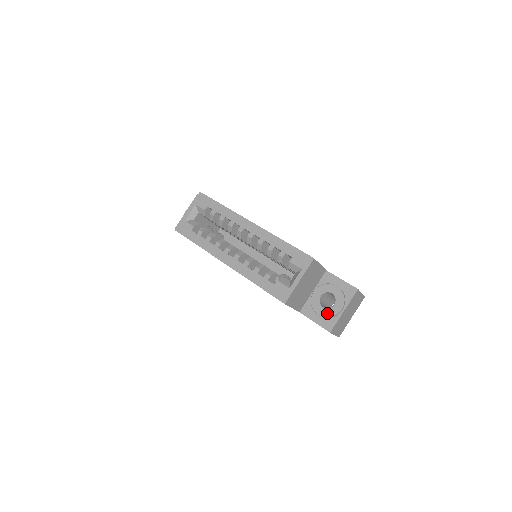
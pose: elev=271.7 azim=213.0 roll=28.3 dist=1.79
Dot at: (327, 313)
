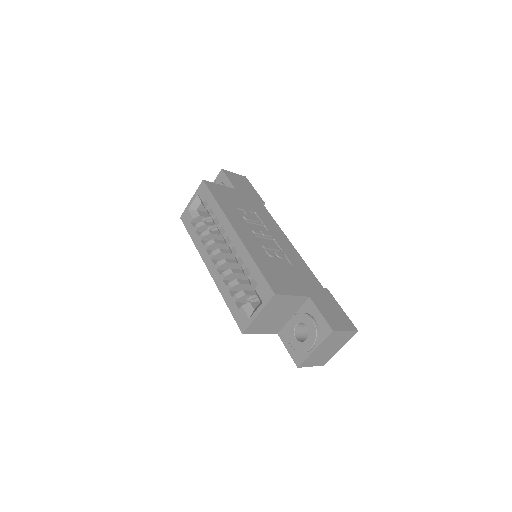
Dot at: (298, 347)
